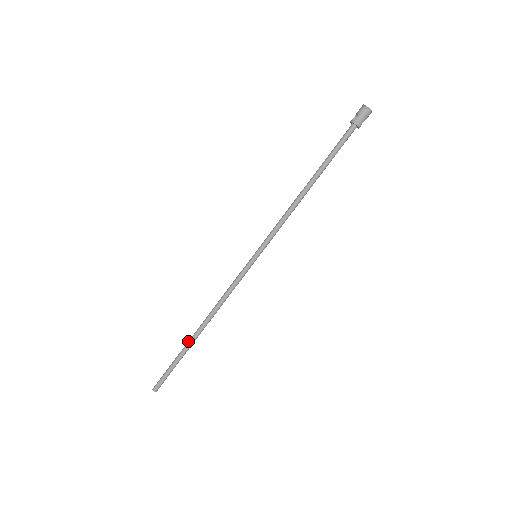
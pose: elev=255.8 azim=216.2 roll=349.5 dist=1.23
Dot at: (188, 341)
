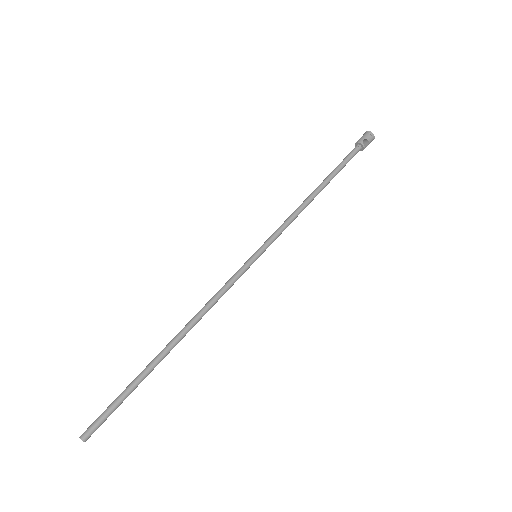
Dot at: (154, 361)
